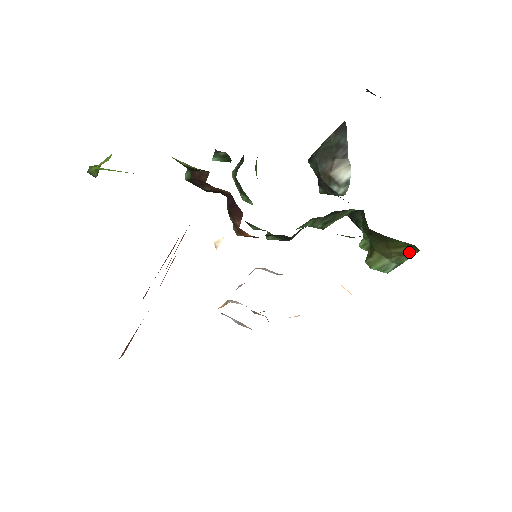
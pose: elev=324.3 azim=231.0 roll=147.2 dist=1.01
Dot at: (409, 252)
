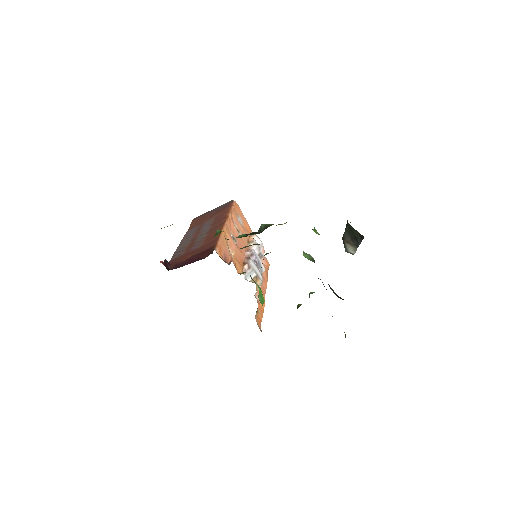
Dot at: occluded
